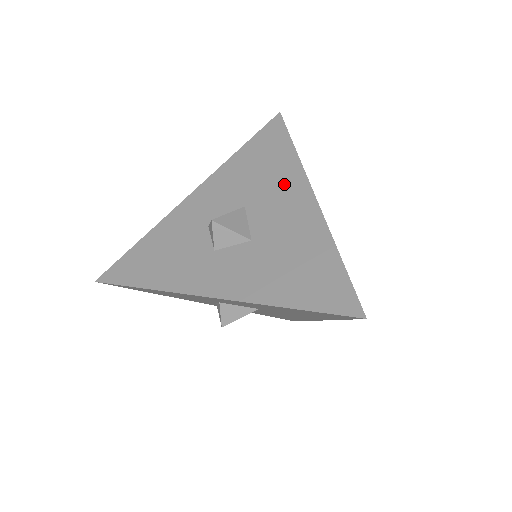
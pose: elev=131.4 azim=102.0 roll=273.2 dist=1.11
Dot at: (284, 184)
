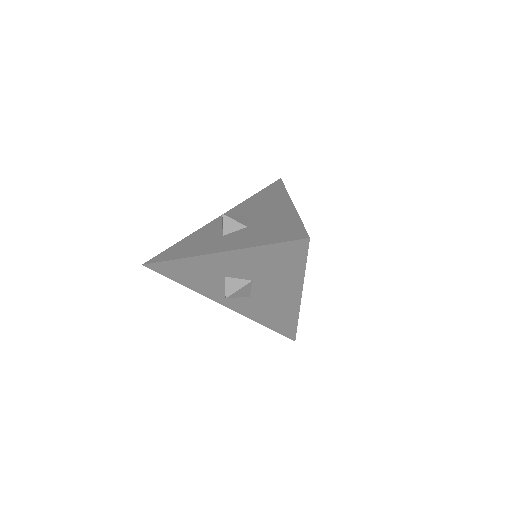
Dot at: (275, 202)
